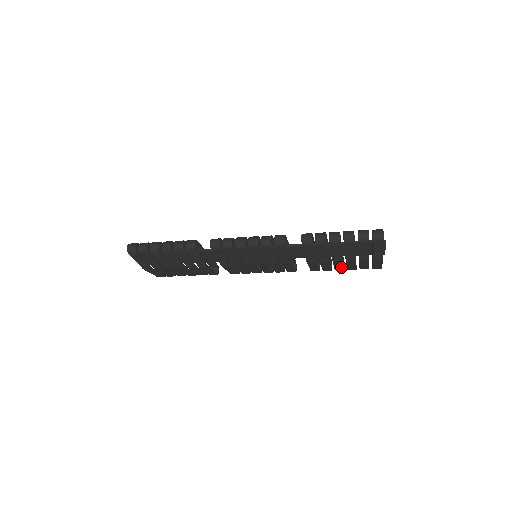
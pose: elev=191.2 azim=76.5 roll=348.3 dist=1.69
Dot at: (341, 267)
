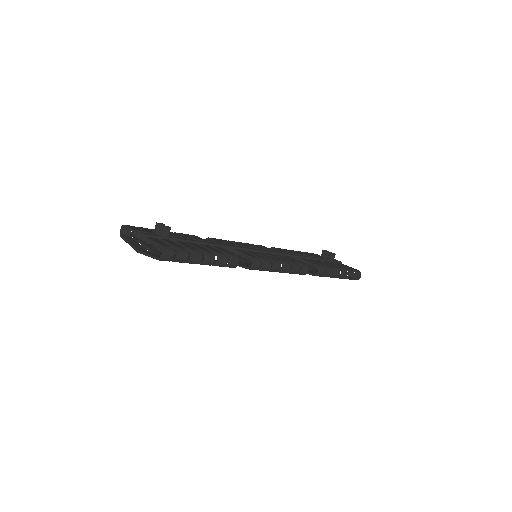
Dot at: occluded
